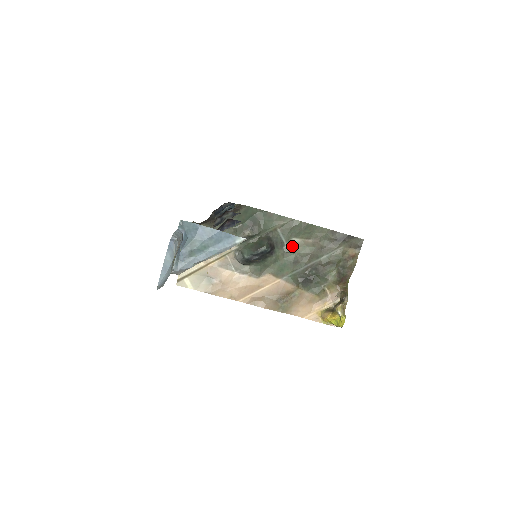
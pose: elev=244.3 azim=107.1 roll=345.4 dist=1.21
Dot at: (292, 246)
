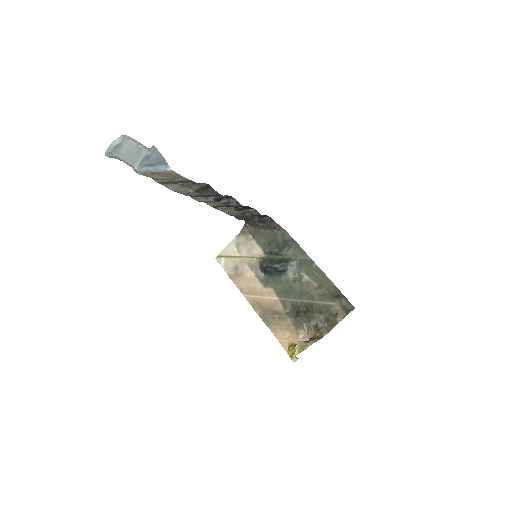
Dot at: (300, 279)
